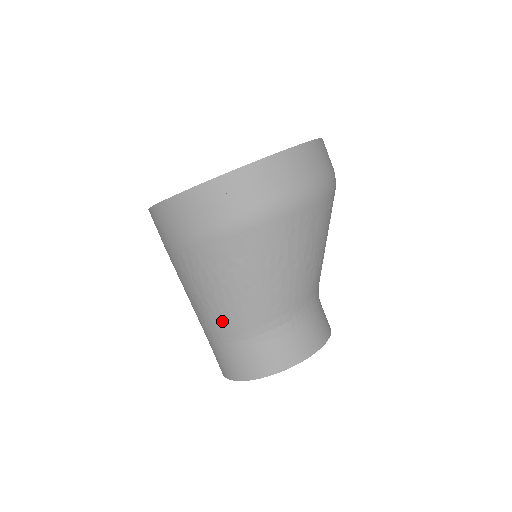
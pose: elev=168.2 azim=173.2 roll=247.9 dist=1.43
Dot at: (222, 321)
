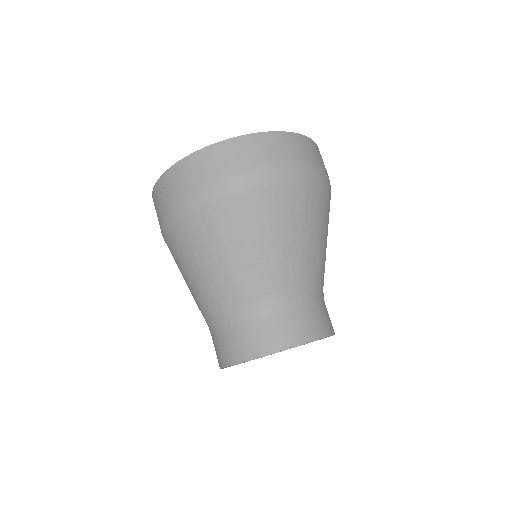
Dot at: occluded
